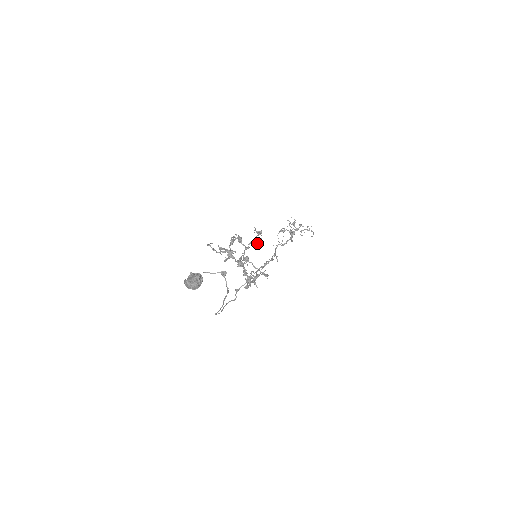
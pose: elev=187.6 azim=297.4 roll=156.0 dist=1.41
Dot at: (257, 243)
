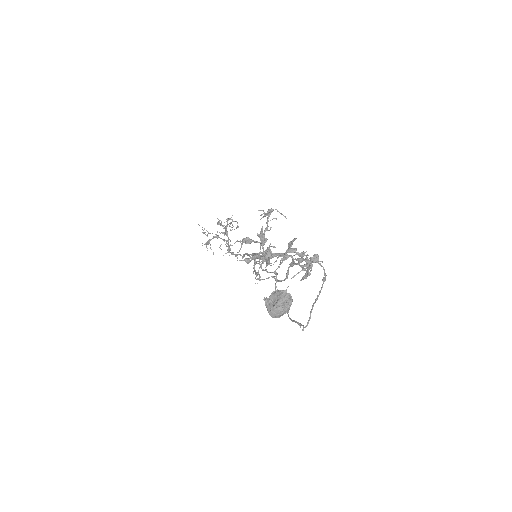
Dot at: (270, 228)
